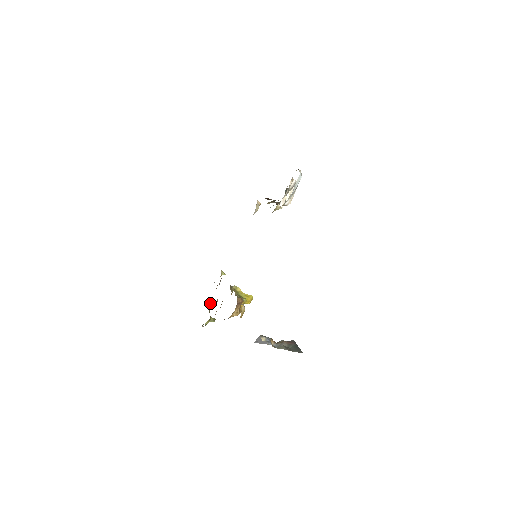
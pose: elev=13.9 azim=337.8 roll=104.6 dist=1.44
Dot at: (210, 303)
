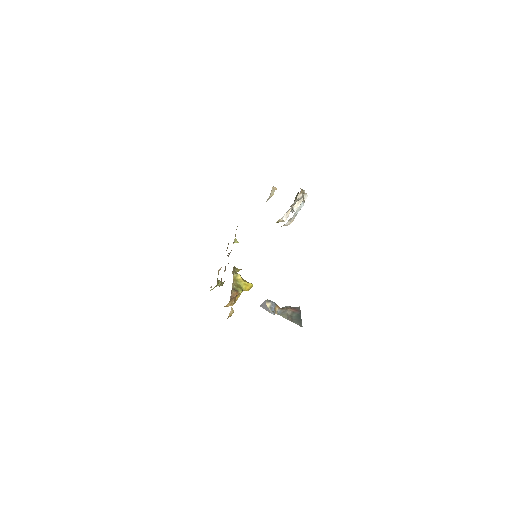
Dot at: (219, 269)
